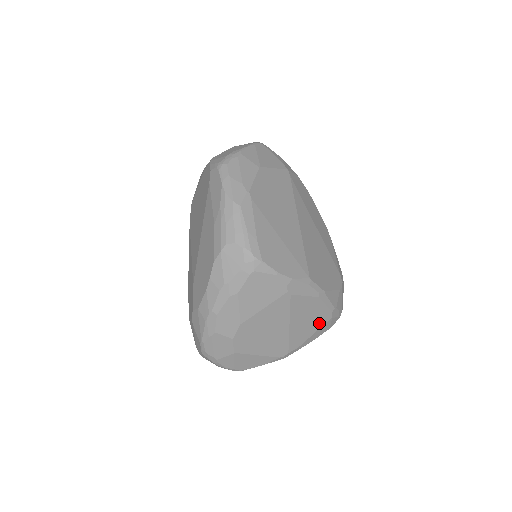
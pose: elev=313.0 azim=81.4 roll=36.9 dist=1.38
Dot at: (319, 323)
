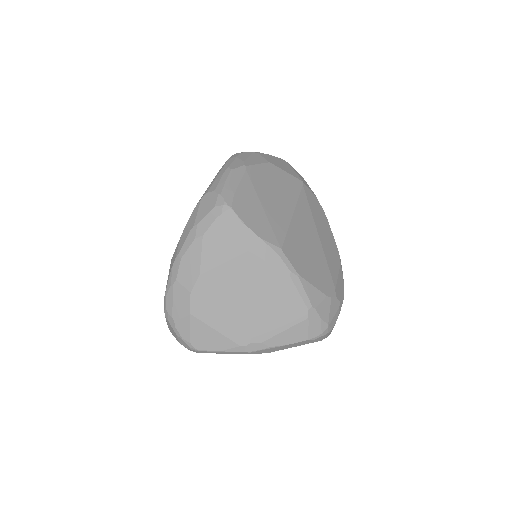
Dot at: (291, 318)
